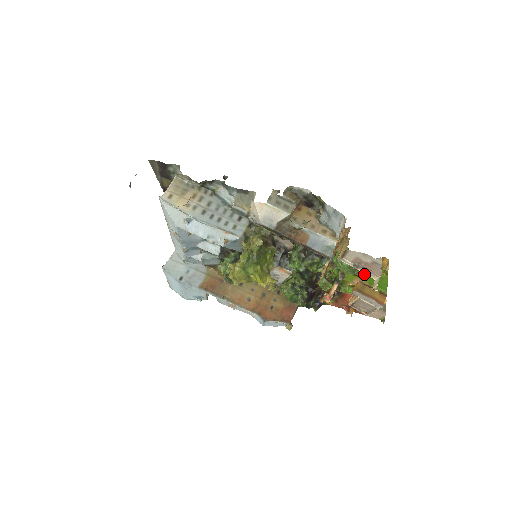
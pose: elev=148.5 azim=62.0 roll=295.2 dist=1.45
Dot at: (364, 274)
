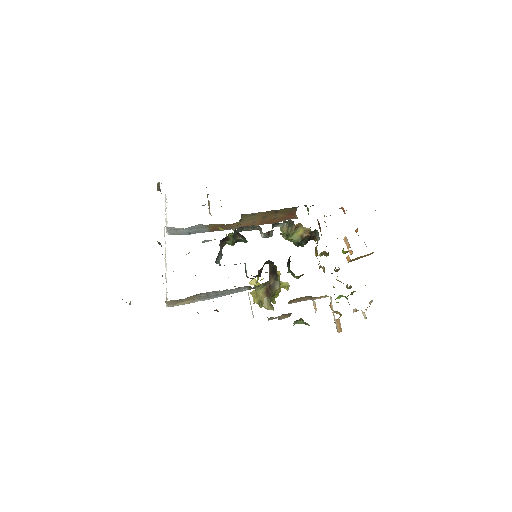
Dot at: occluded
